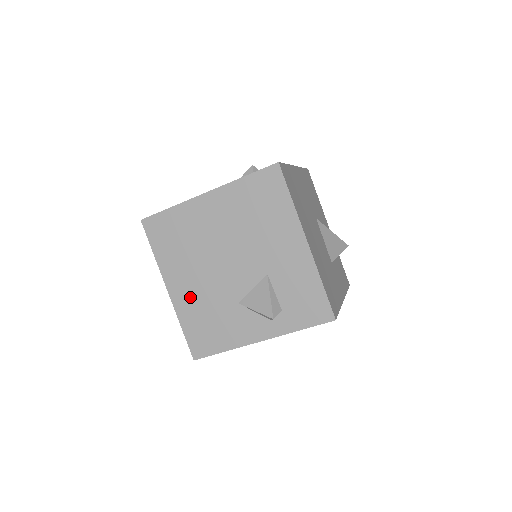
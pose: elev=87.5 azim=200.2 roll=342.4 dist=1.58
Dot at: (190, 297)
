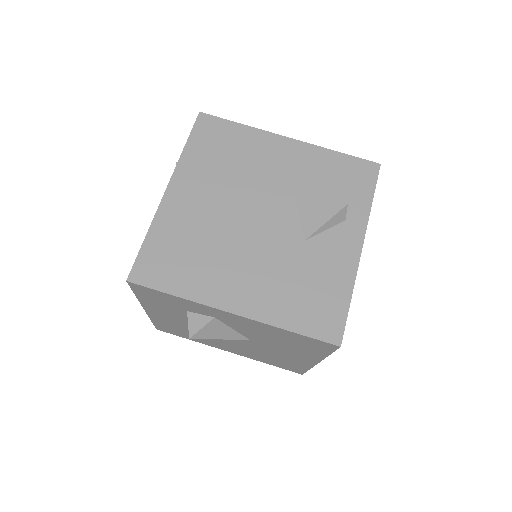
Dot at: (260, 290)
